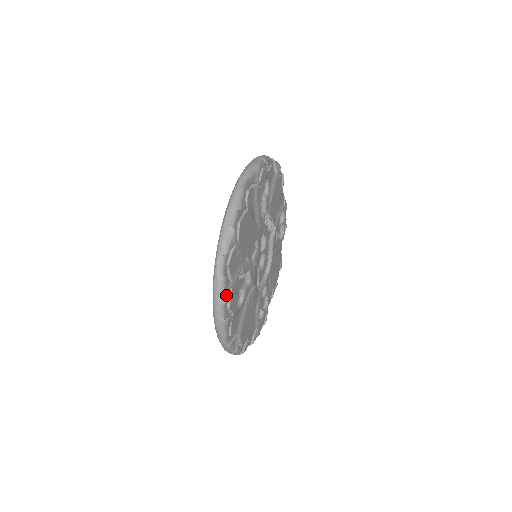
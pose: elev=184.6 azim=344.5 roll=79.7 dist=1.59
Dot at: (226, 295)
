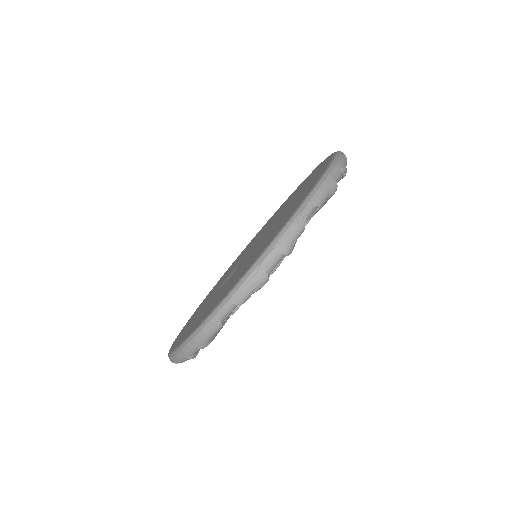
Dot at: (211, 340)
